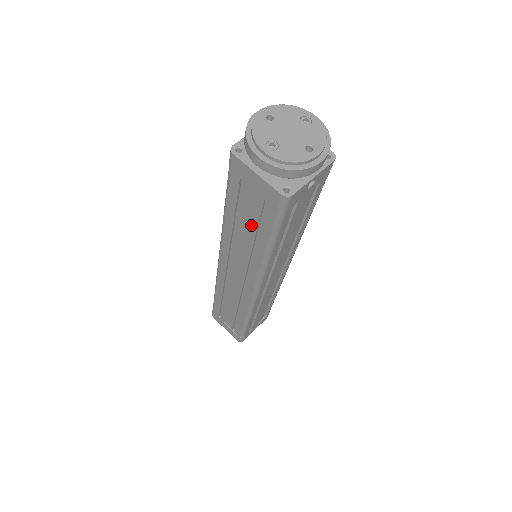
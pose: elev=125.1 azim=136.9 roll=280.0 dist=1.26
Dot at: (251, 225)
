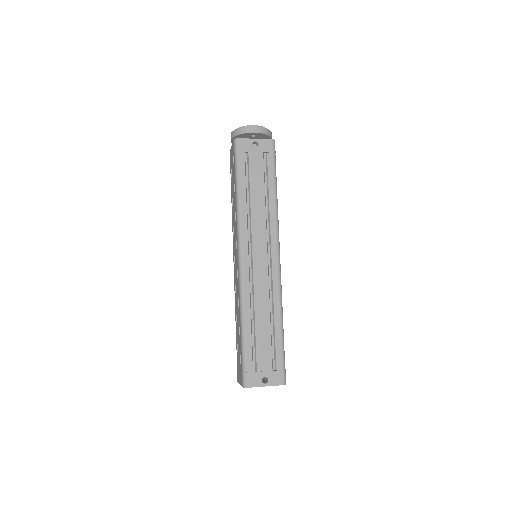
Dot at: (234, 187)
